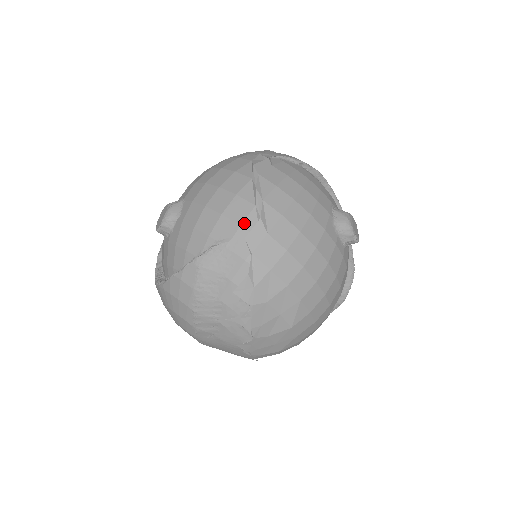
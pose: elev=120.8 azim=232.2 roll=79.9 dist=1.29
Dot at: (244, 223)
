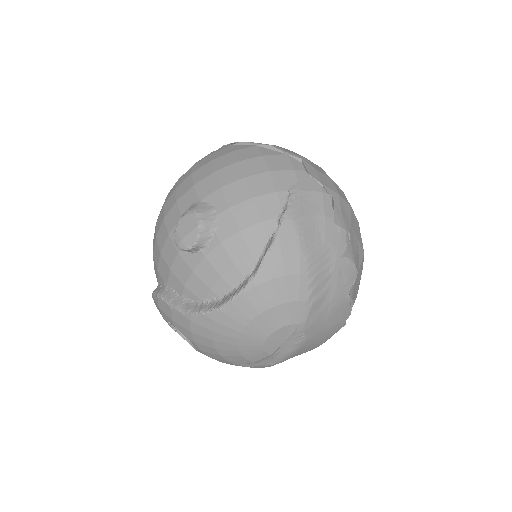
Dot at: (294, 167)
